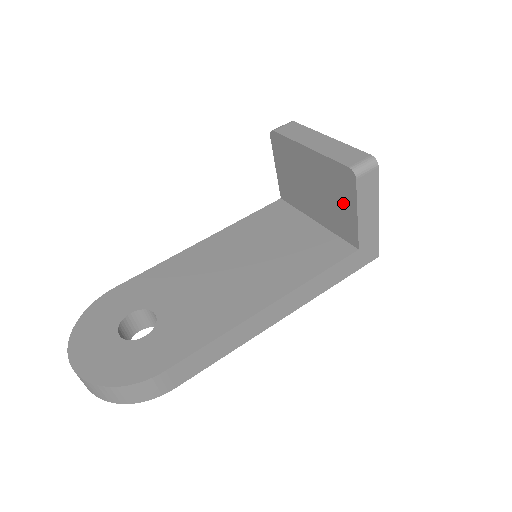
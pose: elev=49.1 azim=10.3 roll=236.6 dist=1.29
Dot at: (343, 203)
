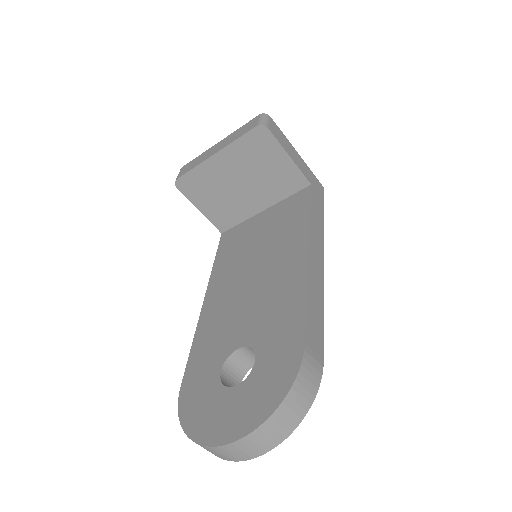
Dot at: (273, 162)
